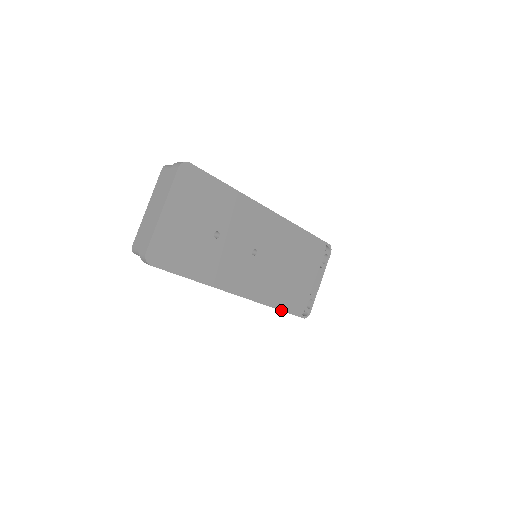
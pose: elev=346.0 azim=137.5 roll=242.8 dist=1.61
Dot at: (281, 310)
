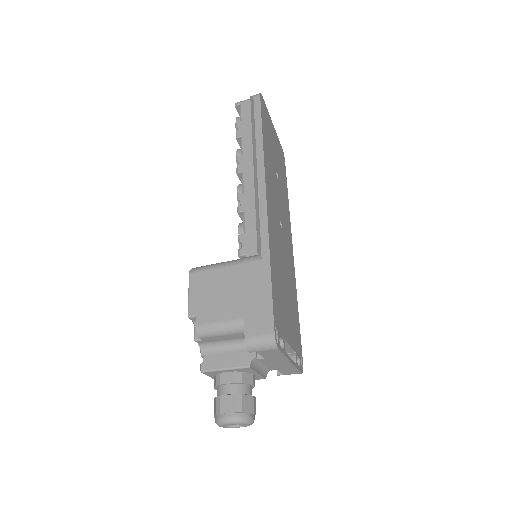
Dot at: (271, 274)
